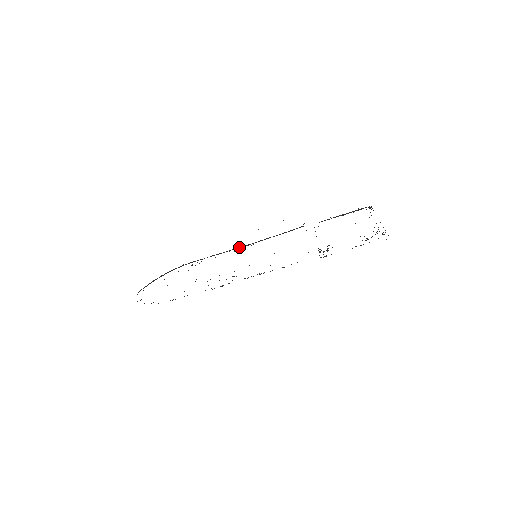
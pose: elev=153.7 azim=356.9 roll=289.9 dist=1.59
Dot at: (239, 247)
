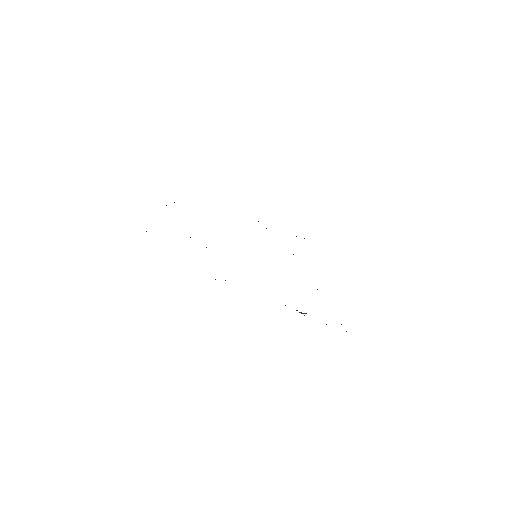
Dot at: occluded
